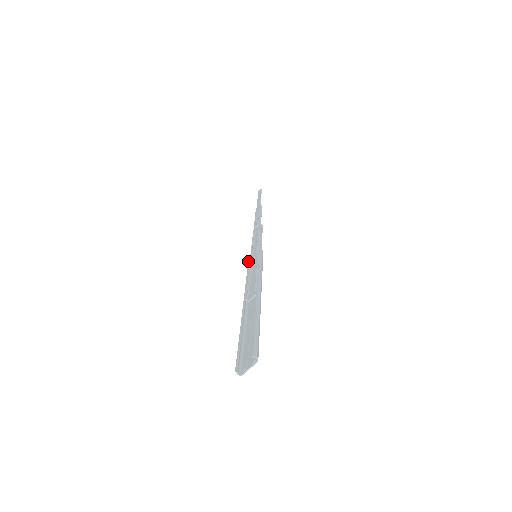
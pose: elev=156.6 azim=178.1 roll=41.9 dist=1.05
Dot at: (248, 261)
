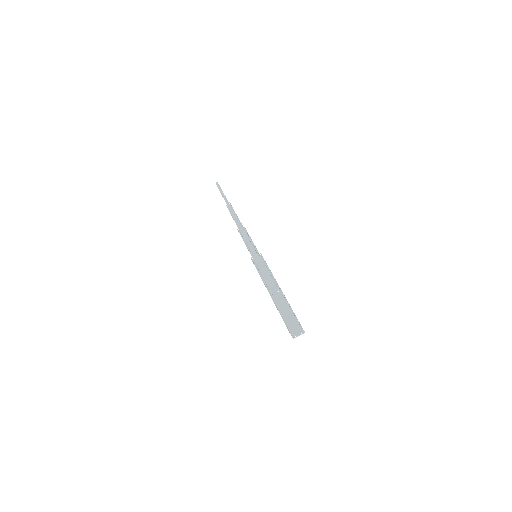
Dot at: occluded
